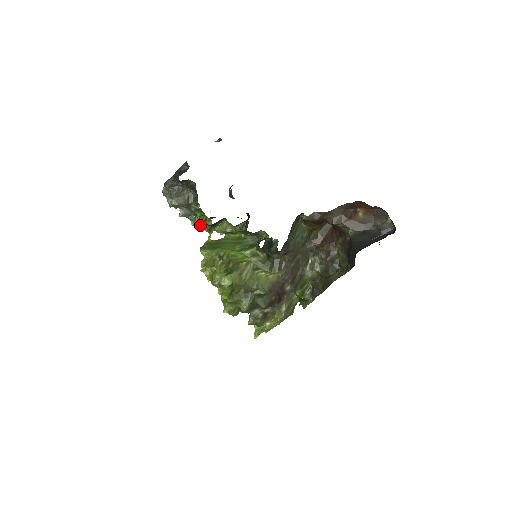
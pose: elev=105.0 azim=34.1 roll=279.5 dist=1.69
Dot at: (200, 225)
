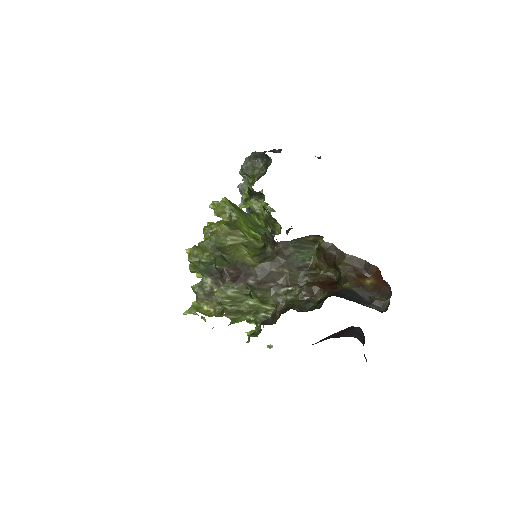
Dot at: (244, 193)
